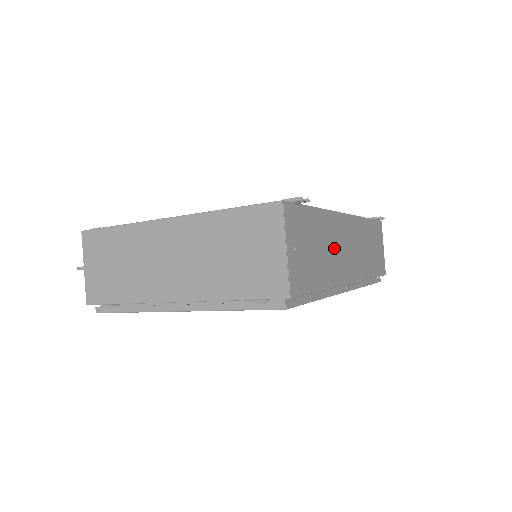
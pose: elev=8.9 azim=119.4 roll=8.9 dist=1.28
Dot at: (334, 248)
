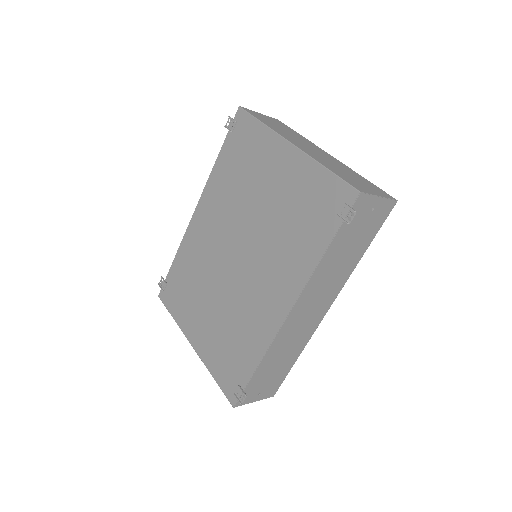
Dot at: (291, 341)
